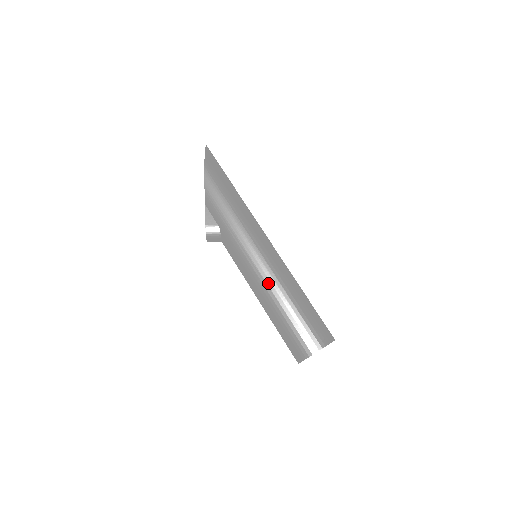
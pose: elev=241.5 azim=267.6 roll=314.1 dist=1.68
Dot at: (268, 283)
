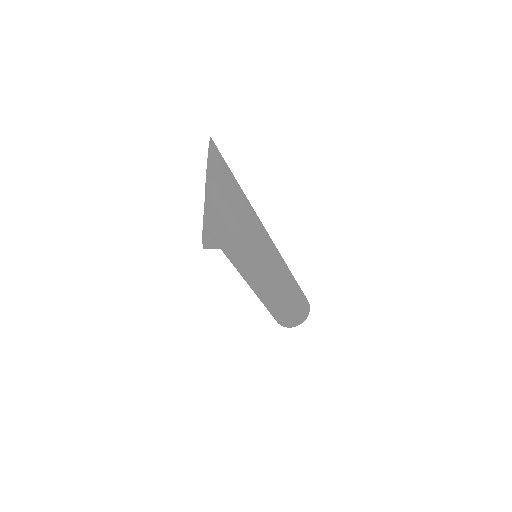
Dot at: (264, 294)
